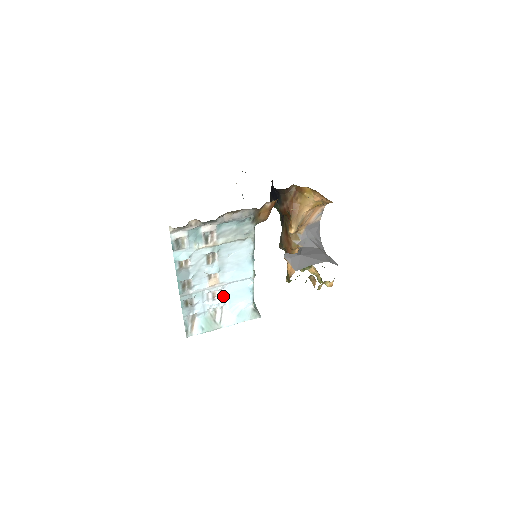
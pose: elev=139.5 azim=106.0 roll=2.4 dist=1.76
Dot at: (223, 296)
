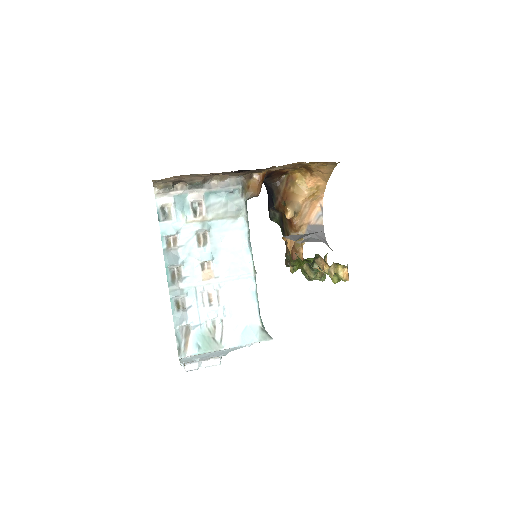
Dot at: (221, 301)
